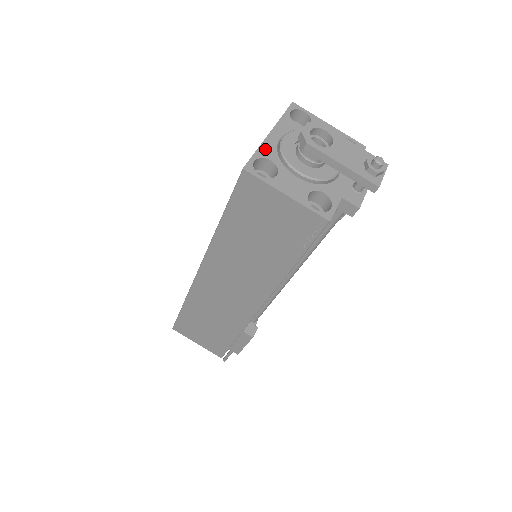
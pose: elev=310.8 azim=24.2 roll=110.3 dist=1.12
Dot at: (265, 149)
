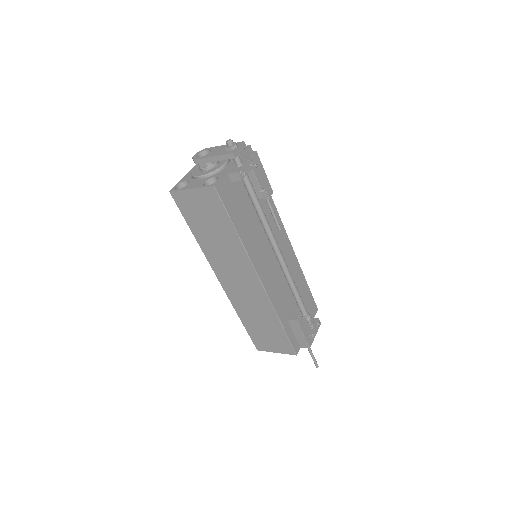
Dot at: (184, 178)
